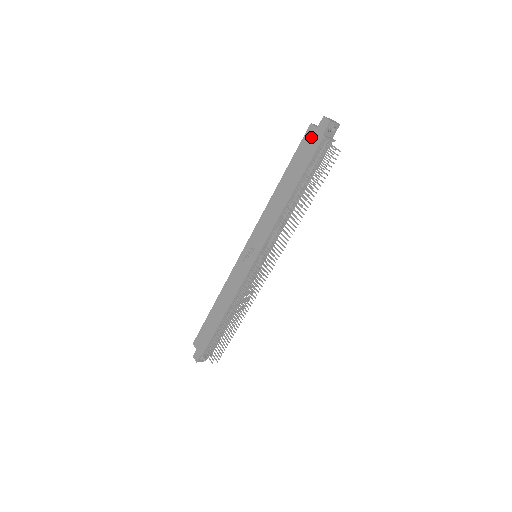
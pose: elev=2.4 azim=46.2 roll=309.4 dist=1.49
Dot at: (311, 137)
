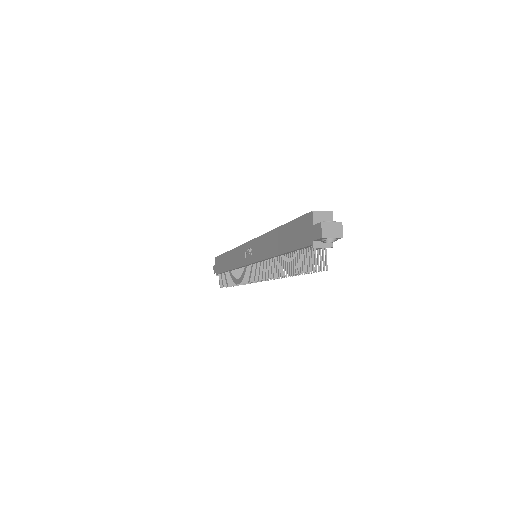
Dot at: (306, 227)
